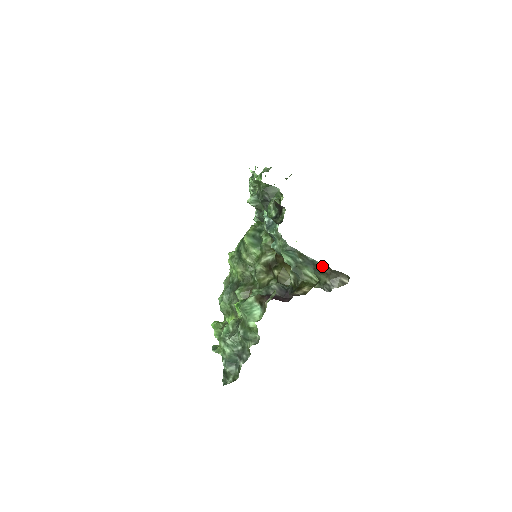
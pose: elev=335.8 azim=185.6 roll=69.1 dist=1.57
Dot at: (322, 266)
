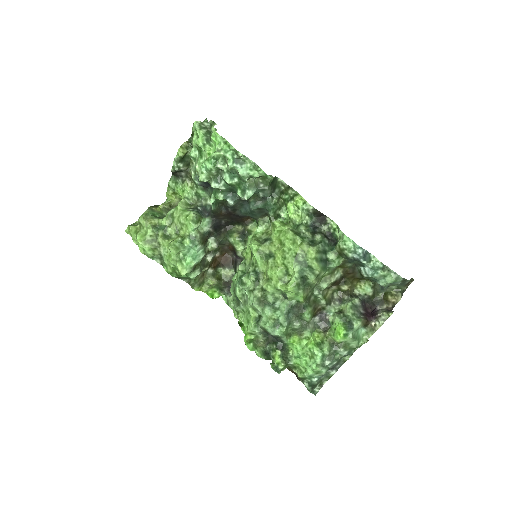
Dot at: (409, 281)
